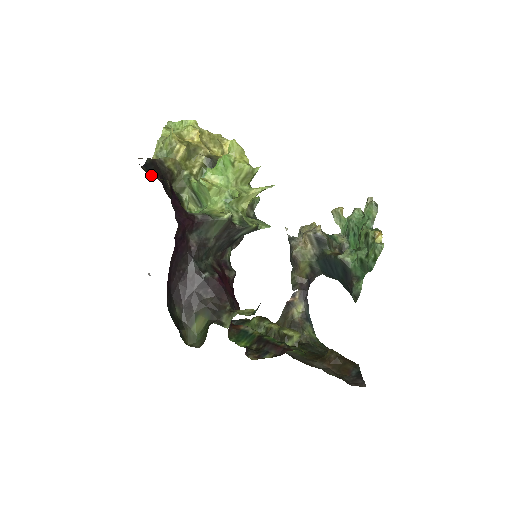
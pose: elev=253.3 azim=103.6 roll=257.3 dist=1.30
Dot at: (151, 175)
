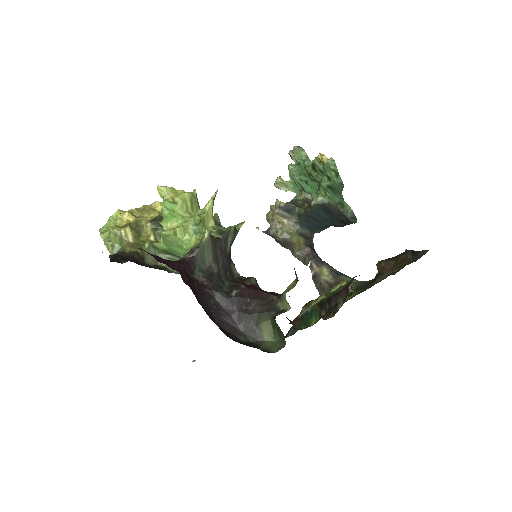
Dot at: occluded
